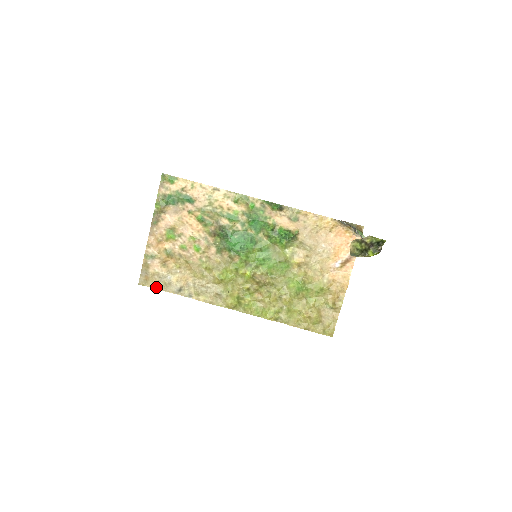
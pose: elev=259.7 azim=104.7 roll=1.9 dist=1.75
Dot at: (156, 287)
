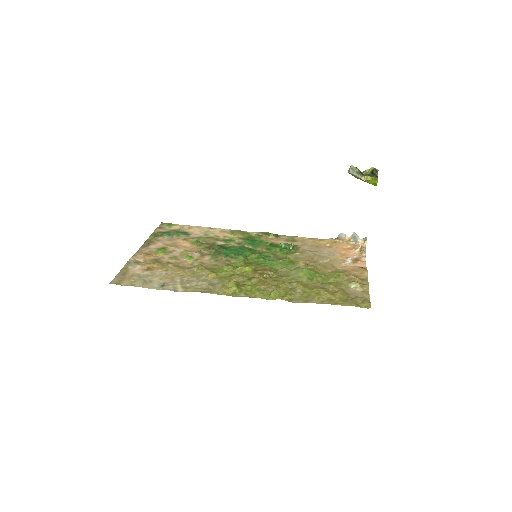
Dot at: (132, 285)
